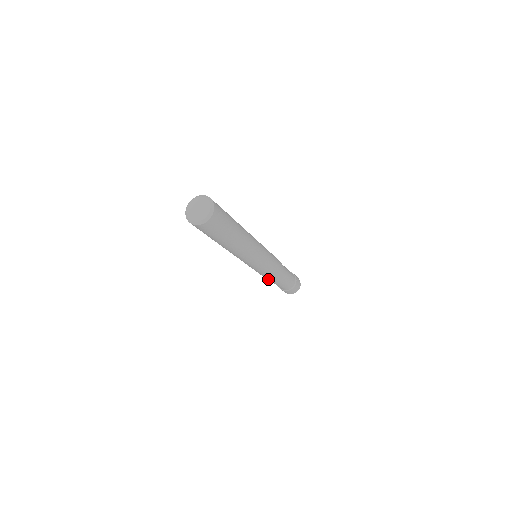
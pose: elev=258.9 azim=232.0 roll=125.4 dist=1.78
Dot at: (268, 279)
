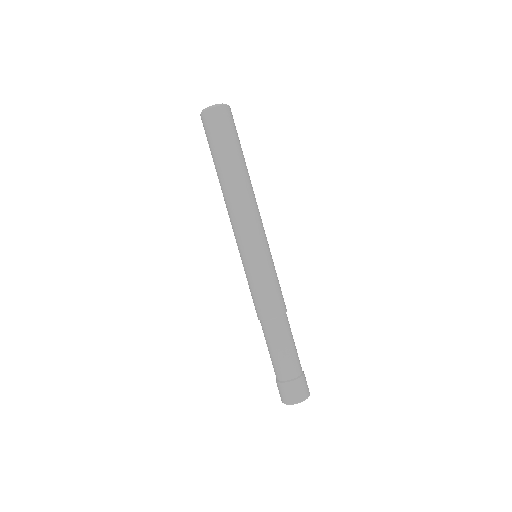
Dot at: (262, 317)
